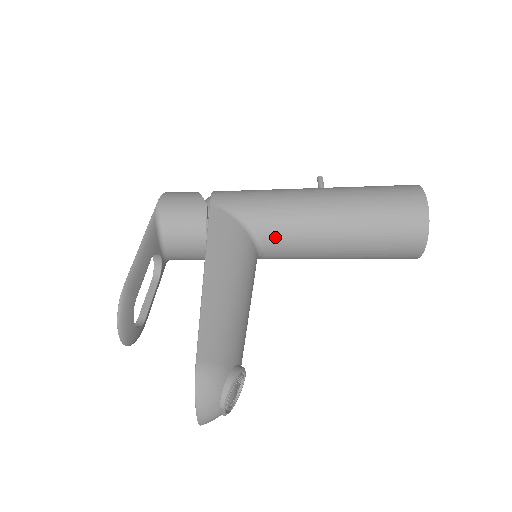
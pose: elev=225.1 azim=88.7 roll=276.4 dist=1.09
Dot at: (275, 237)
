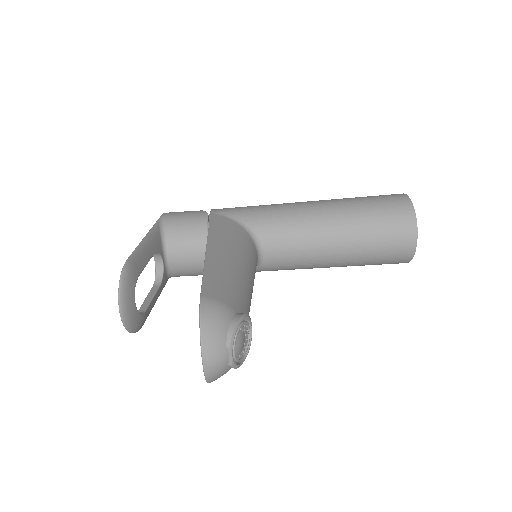
Dot at: (273, 236)
